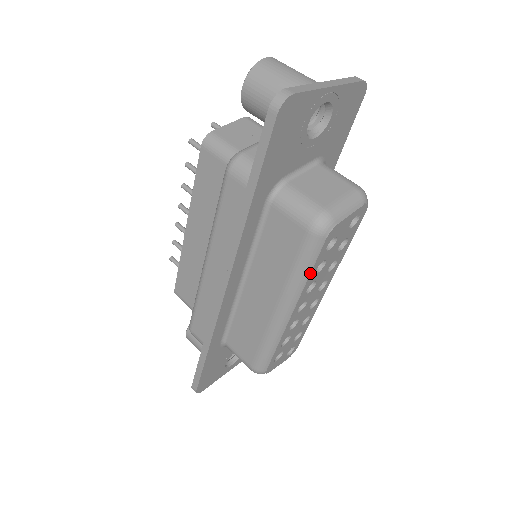
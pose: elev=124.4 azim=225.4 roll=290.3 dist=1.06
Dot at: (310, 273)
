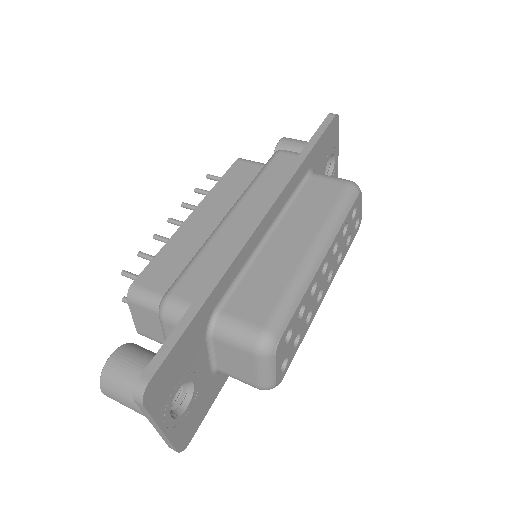
Dot at: (345, 218)
